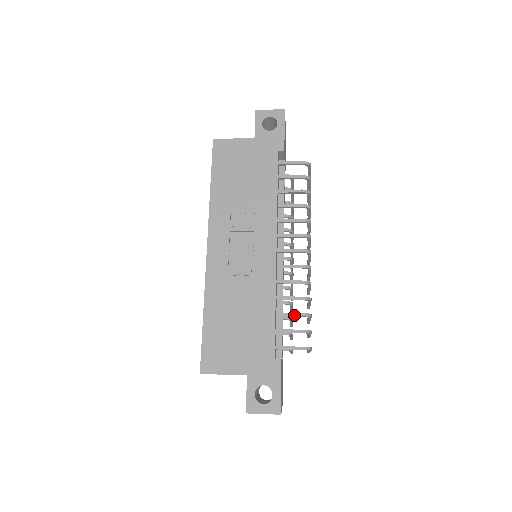
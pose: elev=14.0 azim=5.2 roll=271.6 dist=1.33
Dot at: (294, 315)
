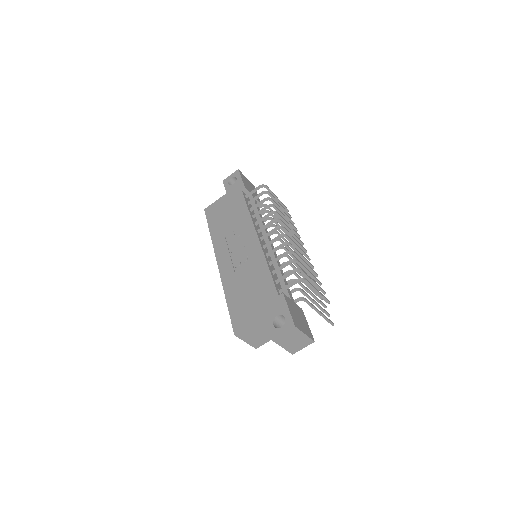
Dot at: (284, 265)
